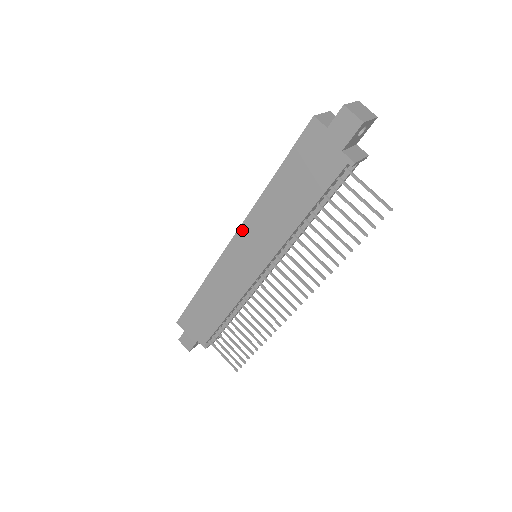
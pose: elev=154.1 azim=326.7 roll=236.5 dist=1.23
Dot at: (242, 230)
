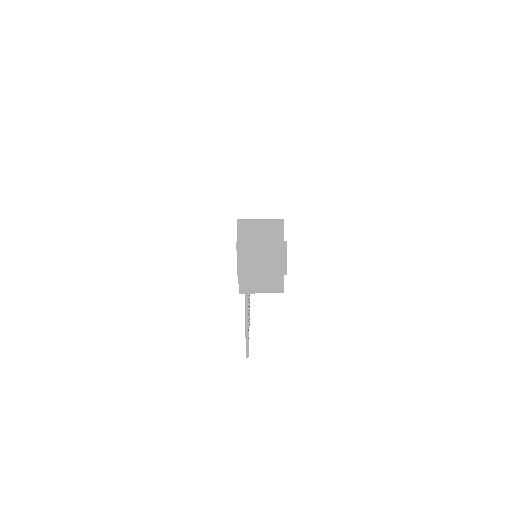
Dot at: occluded
